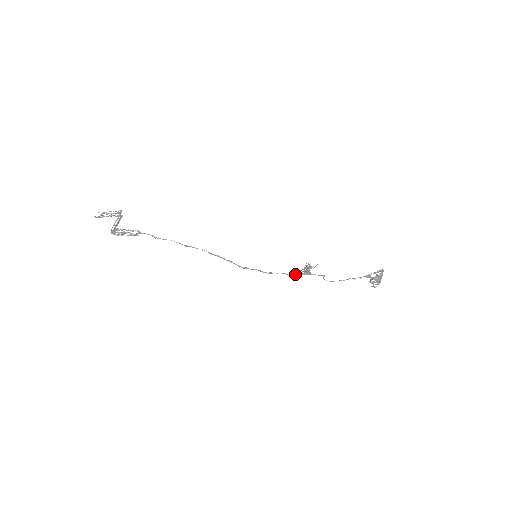
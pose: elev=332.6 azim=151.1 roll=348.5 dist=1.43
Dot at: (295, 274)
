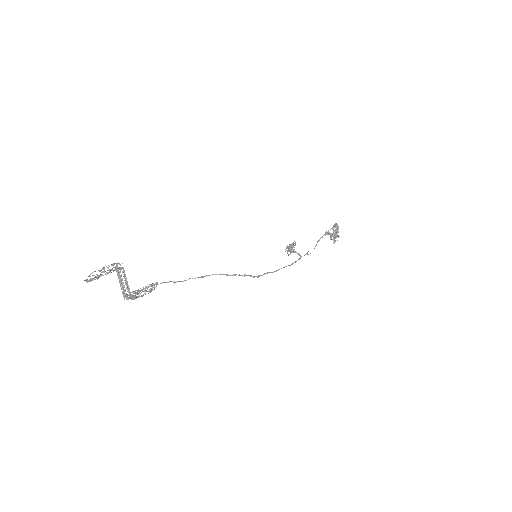
Dot at: occluded
